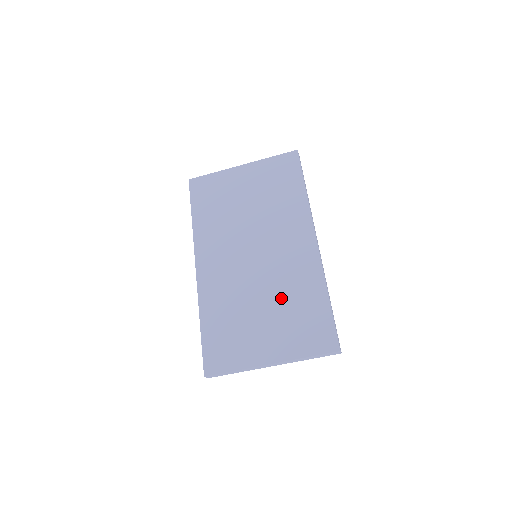
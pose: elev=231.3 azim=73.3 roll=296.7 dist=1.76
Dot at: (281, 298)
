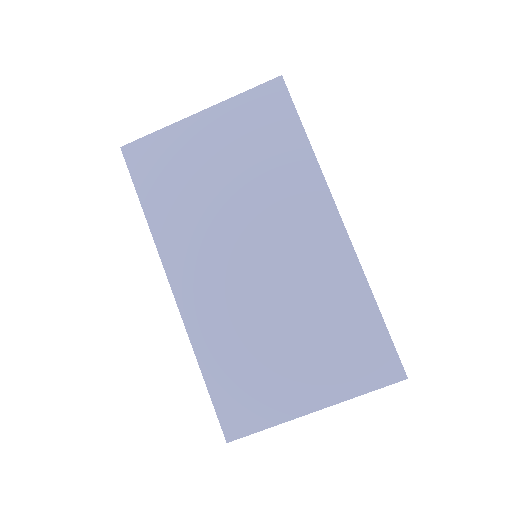
Dot at: (309, 317)
